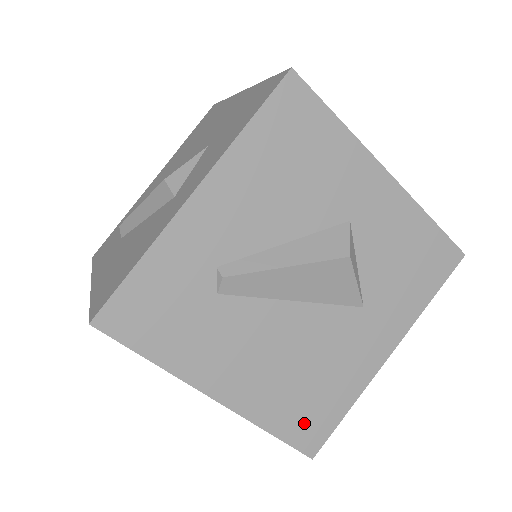
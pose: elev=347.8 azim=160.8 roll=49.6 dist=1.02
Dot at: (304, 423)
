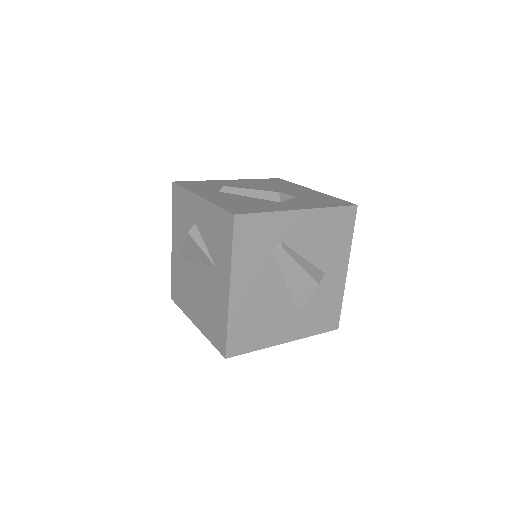
Dot at: (239, 338)
